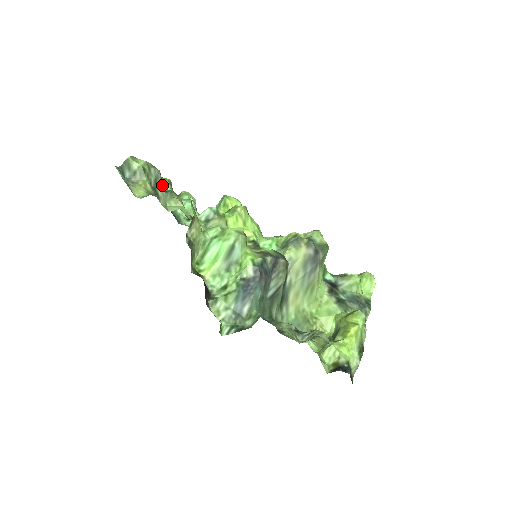
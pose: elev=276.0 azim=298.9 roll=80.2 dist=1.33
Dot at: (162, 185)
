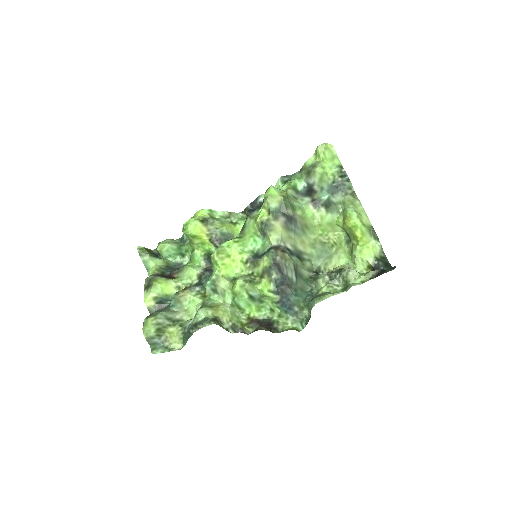
Dot at: (170, 311)
